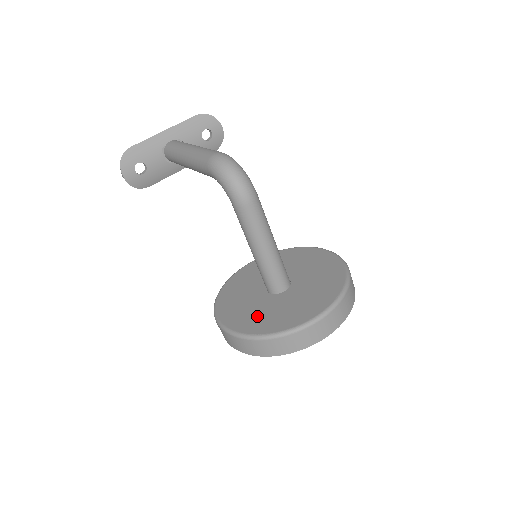
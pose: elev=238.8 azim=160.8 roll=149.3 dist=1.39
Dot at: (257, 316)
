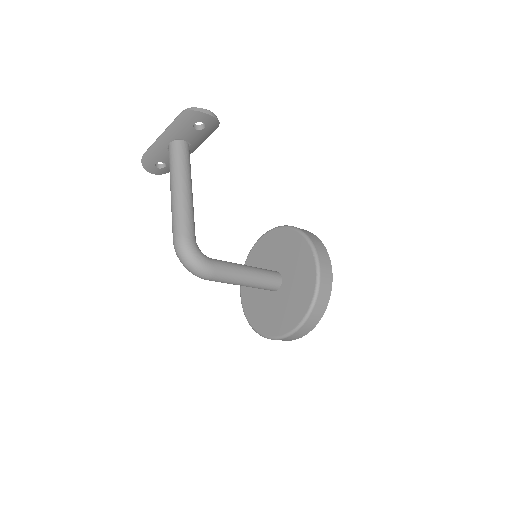
Dot at: (256, 307)
